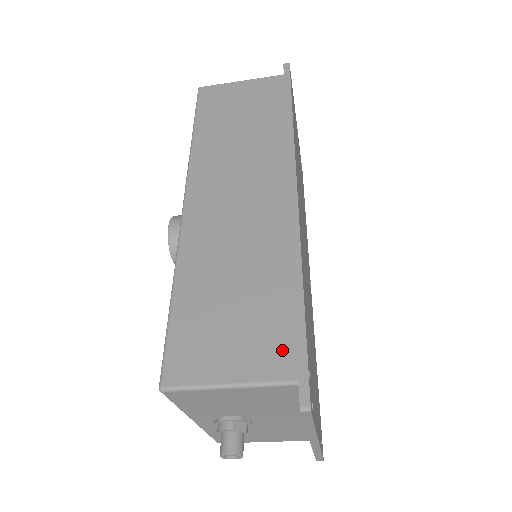
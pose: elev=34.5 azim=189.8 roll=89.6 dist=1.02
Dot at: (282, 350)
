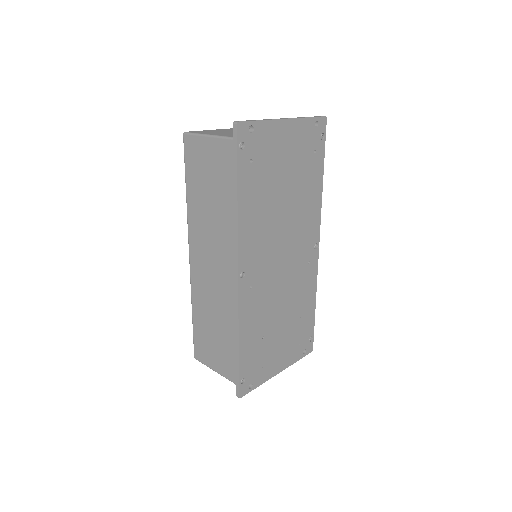
Dot at: (231, 369)
